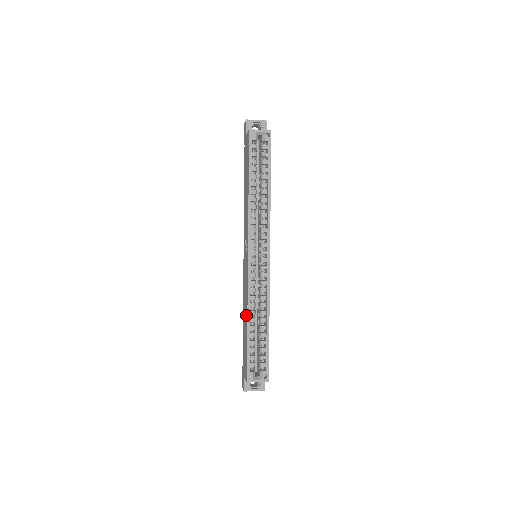
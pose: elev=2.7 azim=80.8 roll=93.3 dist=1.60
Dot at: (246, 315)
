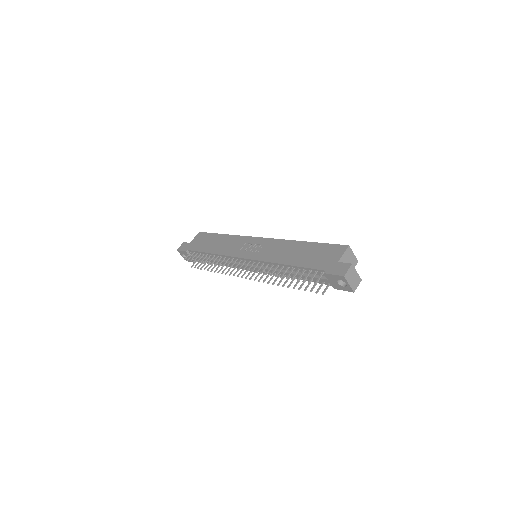
Dot at: (294, 245)
